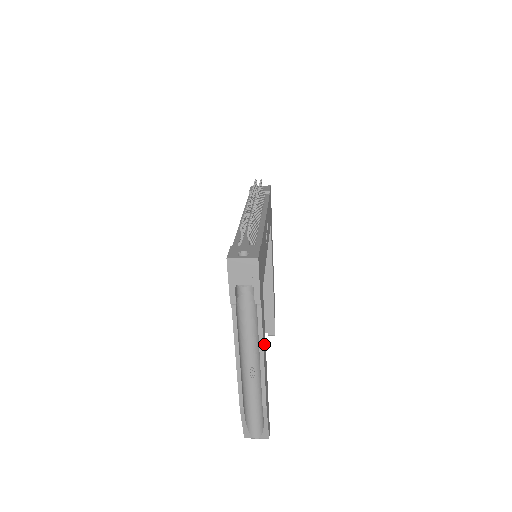
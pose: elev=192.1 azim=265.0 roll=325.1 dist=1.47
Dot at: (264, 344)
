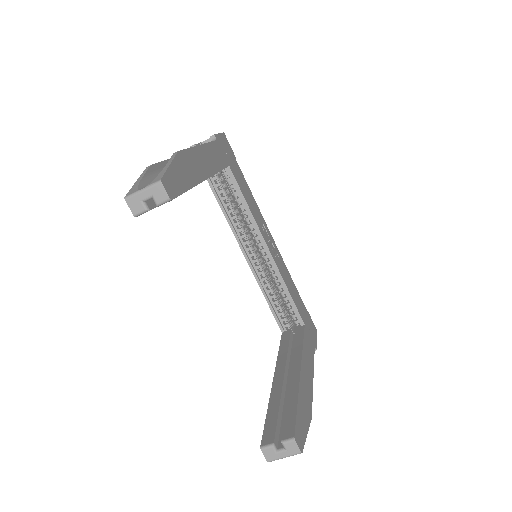
Dot at: (209, 158)
